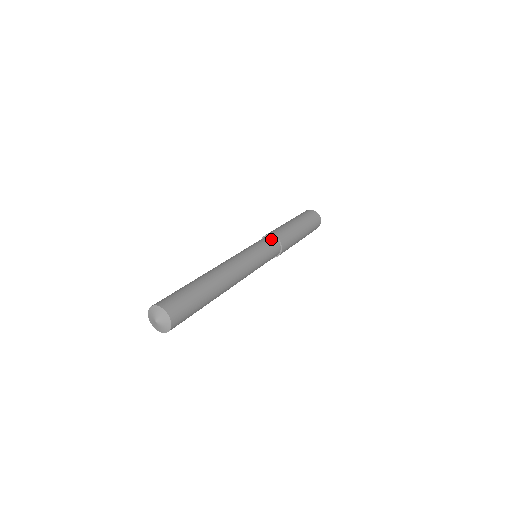
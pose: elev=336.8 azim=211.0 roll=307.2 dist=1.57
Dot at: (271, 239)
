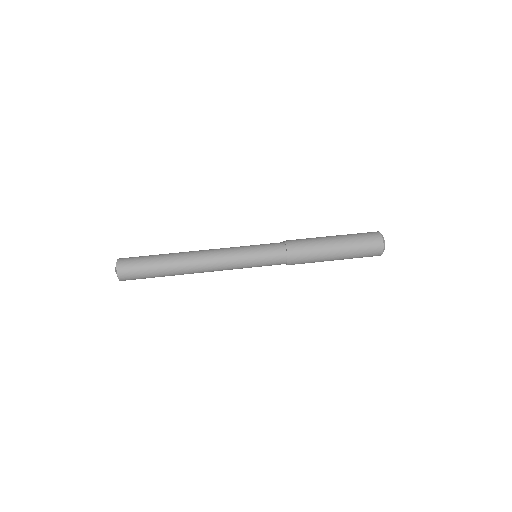
Dot at: (280, 251)
